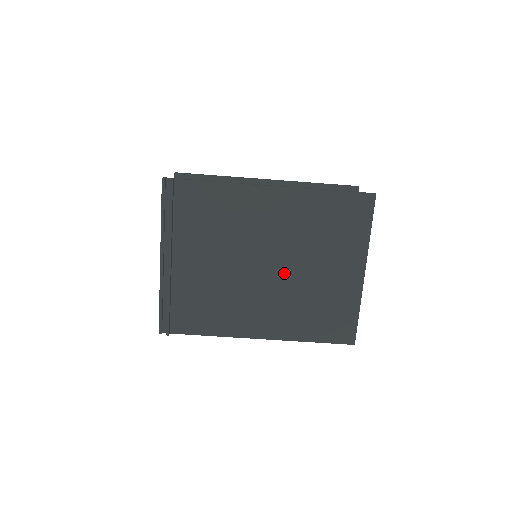
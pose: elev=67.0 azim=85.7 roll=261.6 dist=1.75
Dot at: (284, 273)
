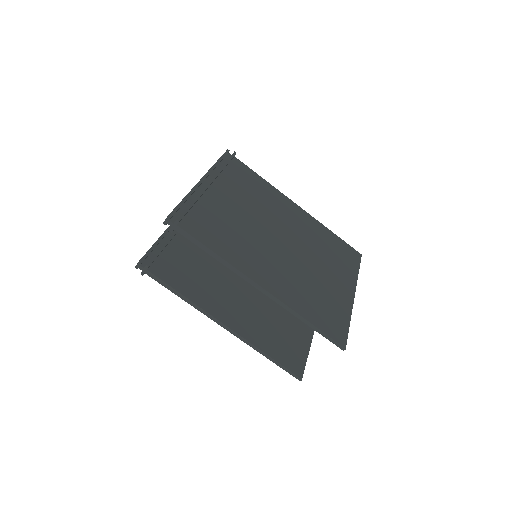
Dot at: (295, 254)
